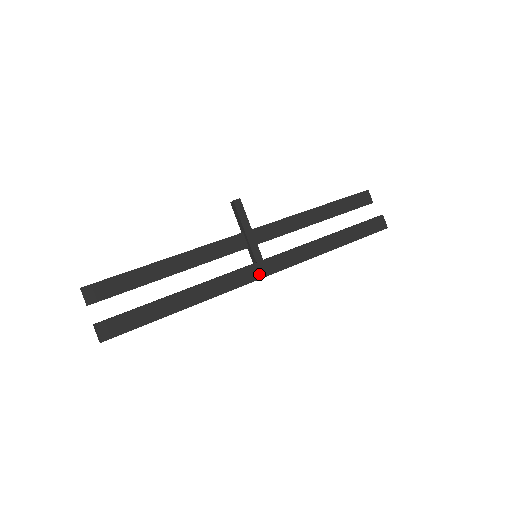
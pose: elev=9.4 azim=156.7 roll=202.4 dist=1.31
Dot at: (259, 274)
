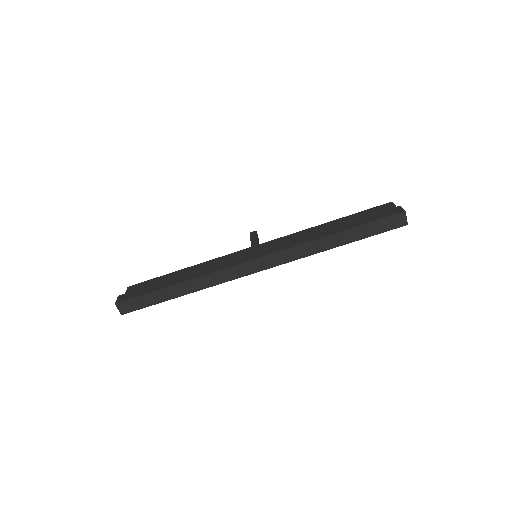
Dot at: (248, 259)
